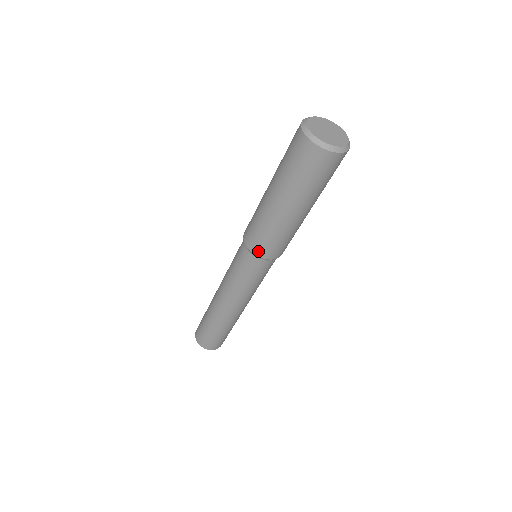
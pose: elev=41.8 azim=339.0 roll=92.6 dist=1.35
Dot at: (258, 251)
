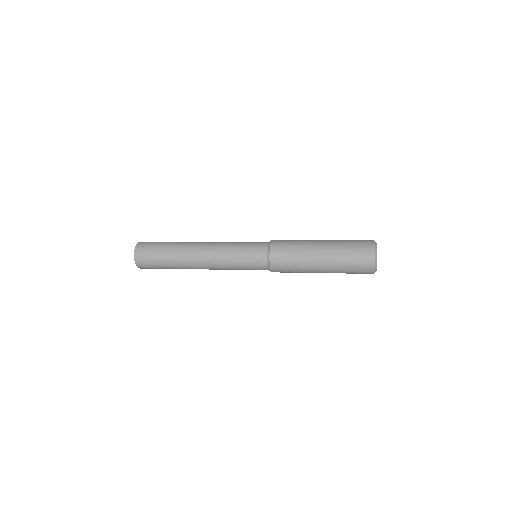
Dot at: (275, 265)
